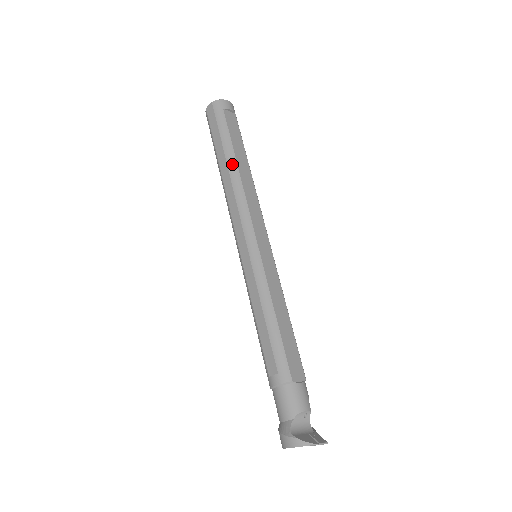
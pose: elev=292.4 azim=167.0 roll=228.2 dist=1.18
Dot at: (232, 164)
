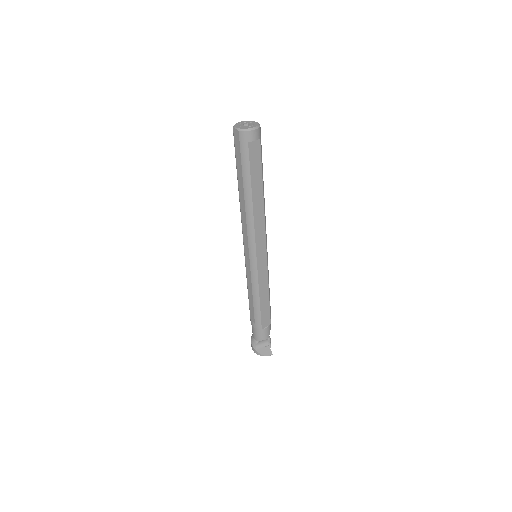
Dot at: (248, 198)
